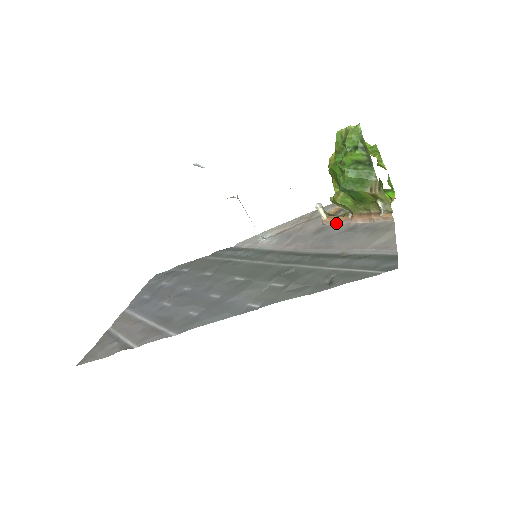
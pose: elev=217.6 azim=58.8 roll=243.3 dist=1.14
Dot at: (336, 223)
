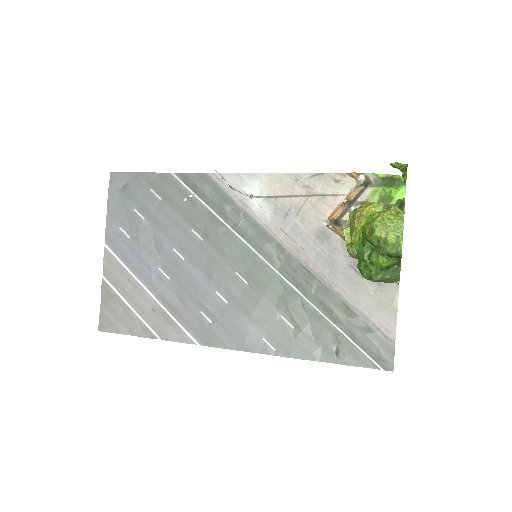
Dot at: (341, 237)
